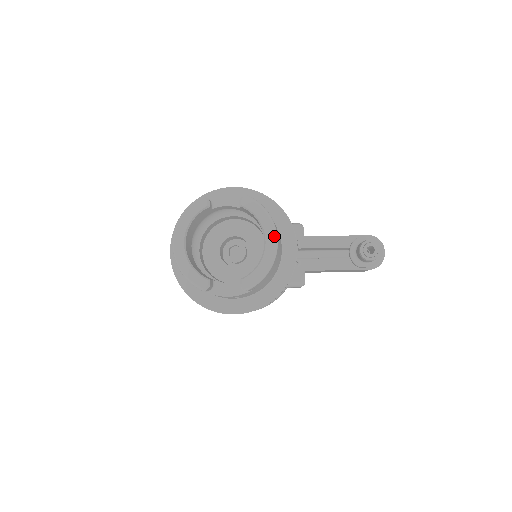
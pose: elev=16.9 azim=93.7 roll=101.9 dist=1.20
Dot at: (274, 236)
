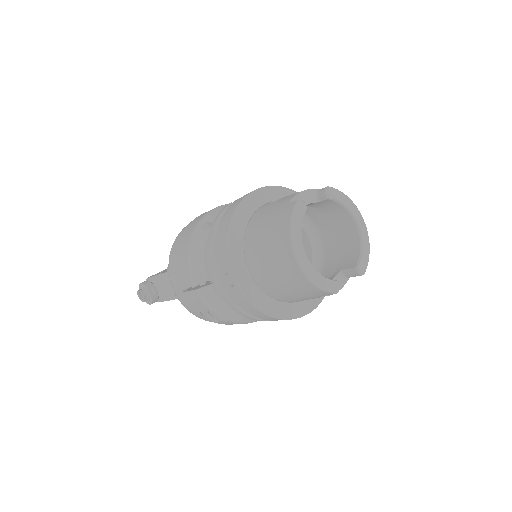
Dot at: (361, 217)
